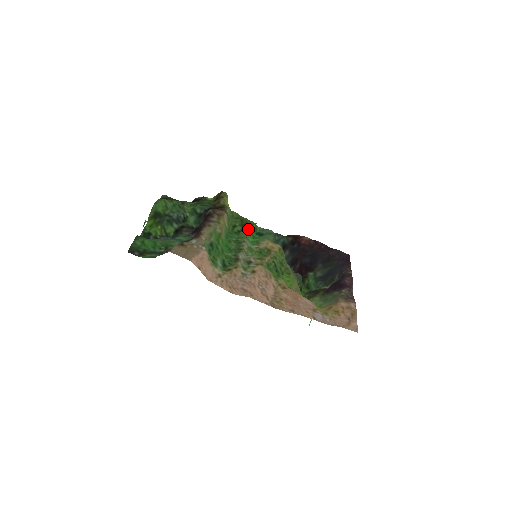
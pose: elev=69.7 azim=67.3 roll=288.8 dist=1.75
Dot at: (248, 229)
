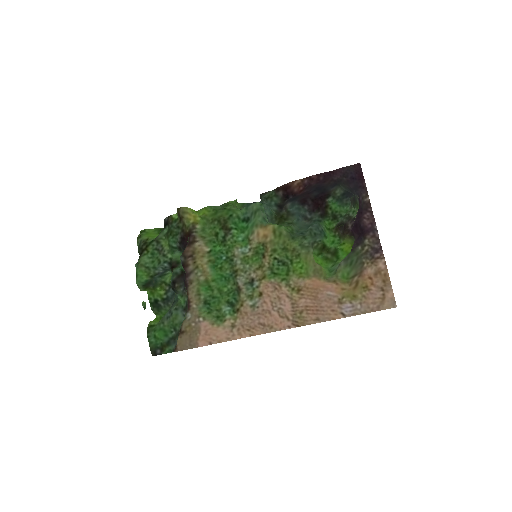
Dot at: (231, 227)
